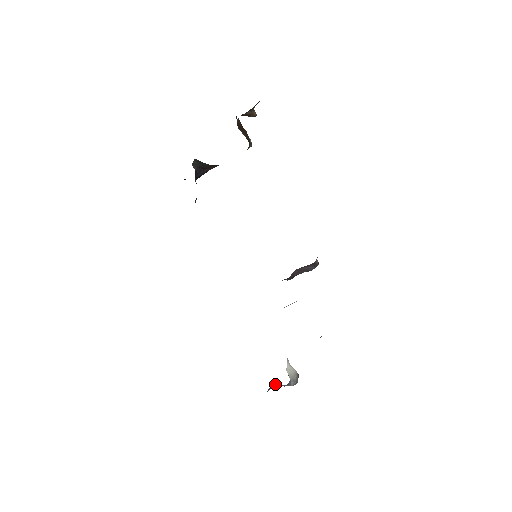
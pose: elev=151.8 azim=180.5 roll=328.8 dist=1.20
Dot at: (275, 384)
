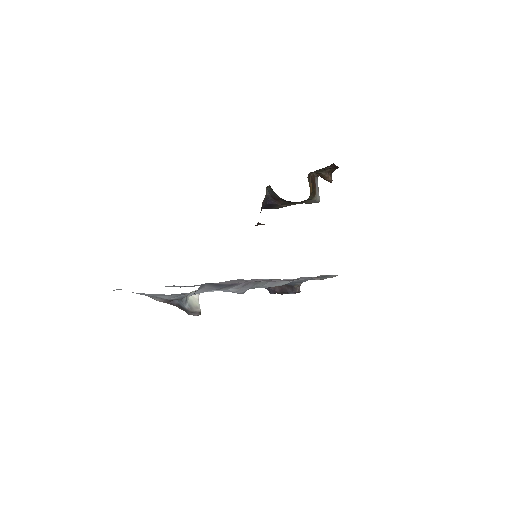
Dot at: (179, 302)
